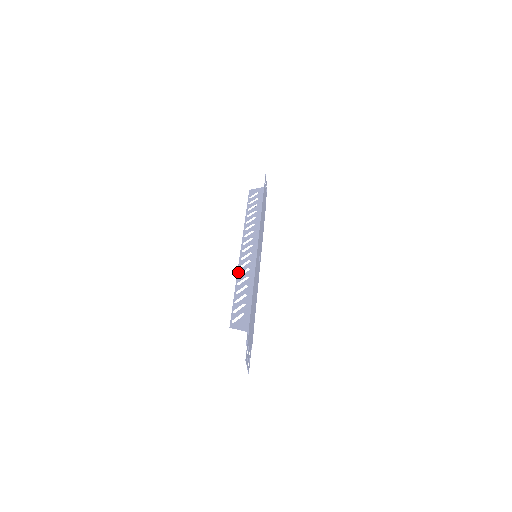
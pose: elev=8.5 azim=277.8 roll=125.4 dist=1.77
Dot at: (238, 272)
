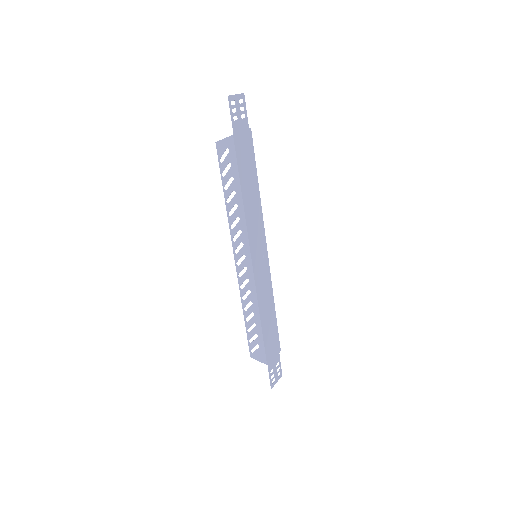
Dot at: (241, 294)
